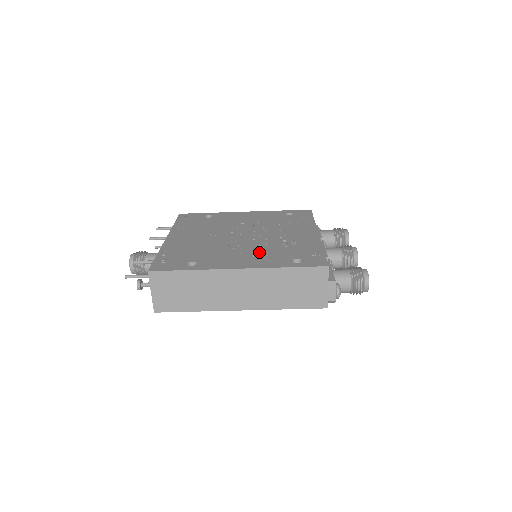
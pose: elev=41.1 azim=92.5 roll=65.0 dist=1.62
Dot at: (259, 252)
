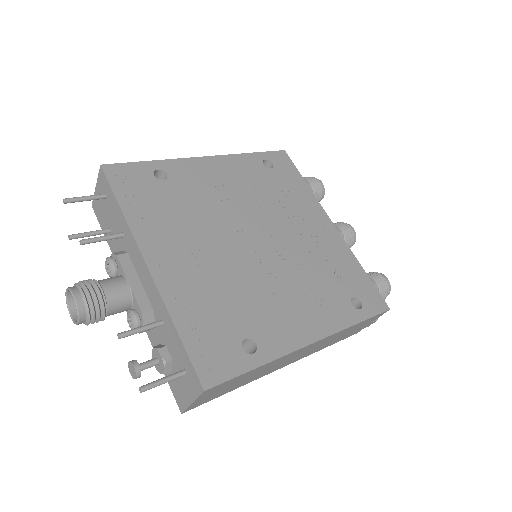
Dot at: (307, 290)
